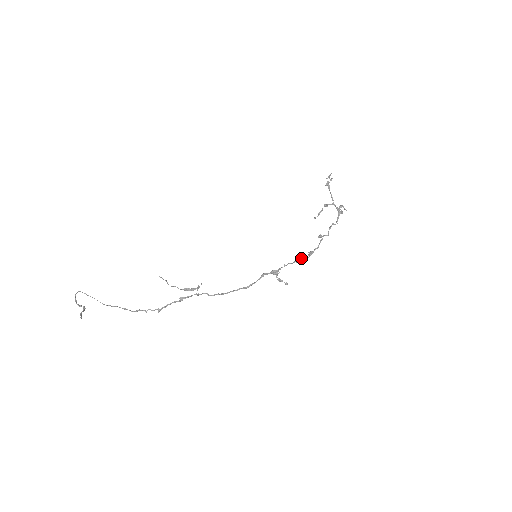
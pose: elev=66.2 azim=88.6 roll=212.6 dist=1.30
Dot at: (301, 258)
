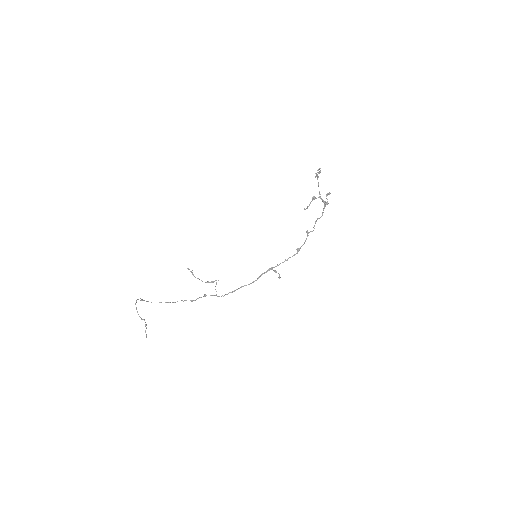
Dot at: (290, 257)
